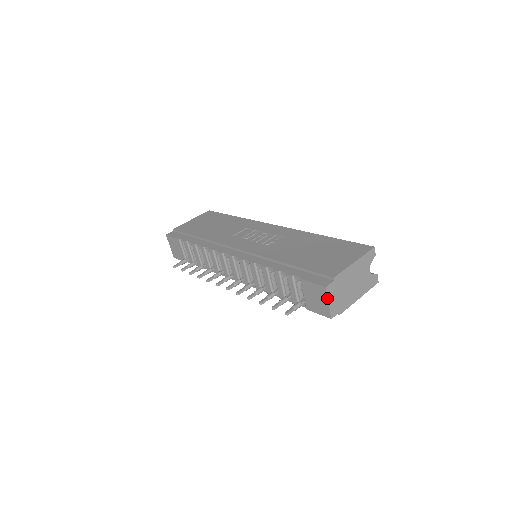
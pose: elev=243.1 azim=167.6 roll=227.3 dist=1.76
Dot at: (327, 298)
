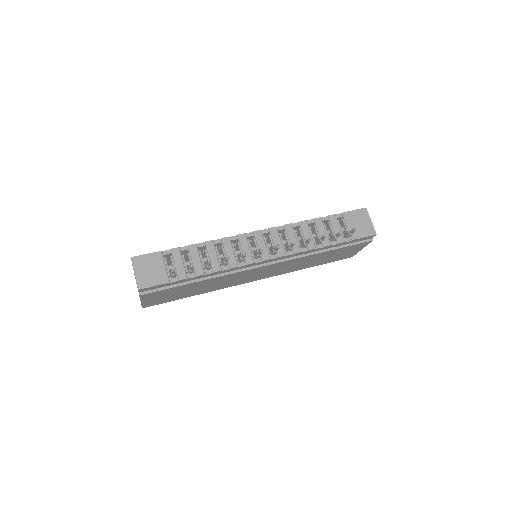
Dot at: (369, 217)
